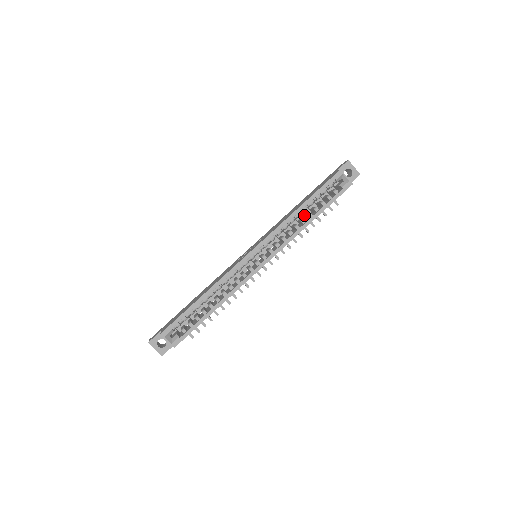
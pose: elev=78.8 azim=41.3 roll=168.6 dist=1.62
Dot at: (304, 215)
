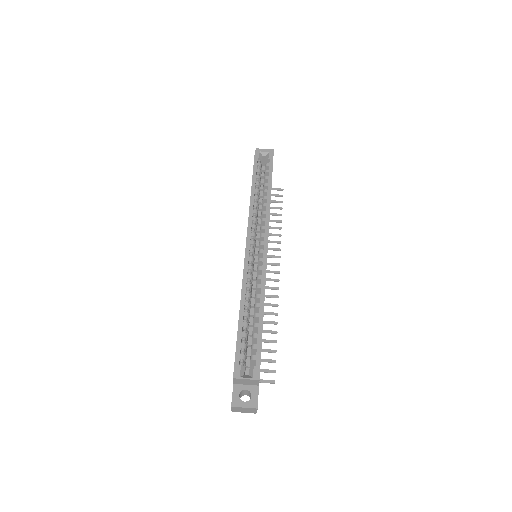
Dot at: occluded
